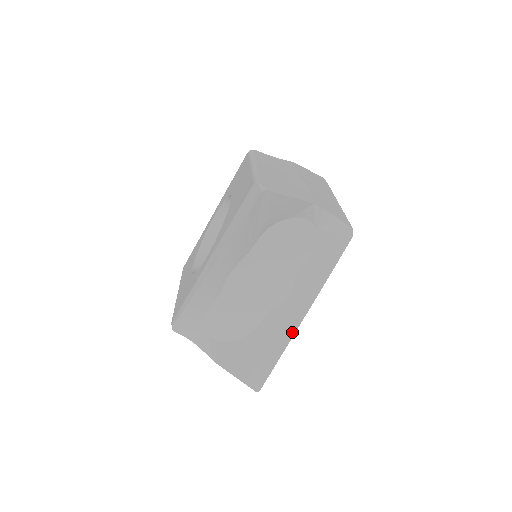
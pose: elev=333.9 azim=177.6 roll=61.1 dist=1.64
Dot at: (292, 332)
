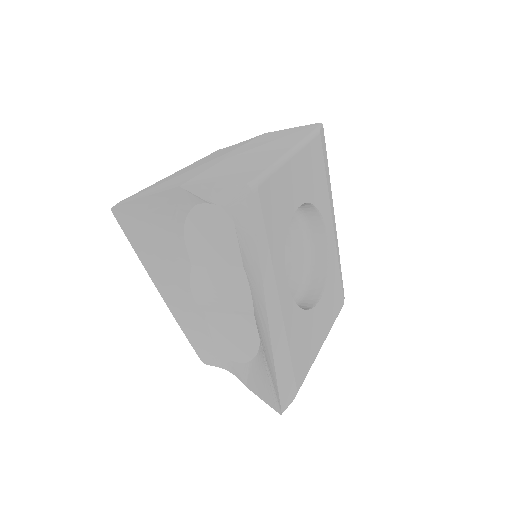
Dot at: (268, 333)
